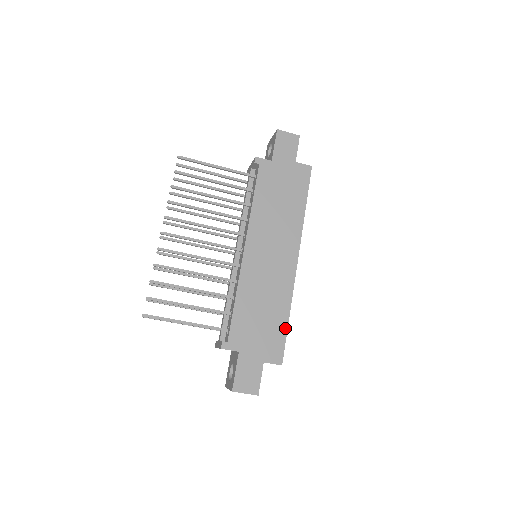
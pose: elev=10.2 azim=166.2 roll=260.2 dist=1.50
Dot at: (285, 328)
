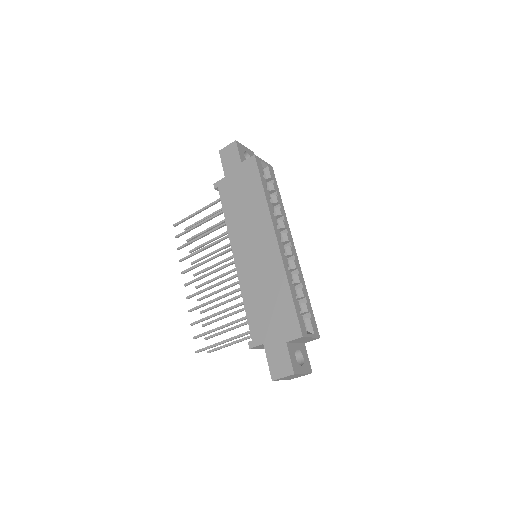
Dot at: (291, 302)
